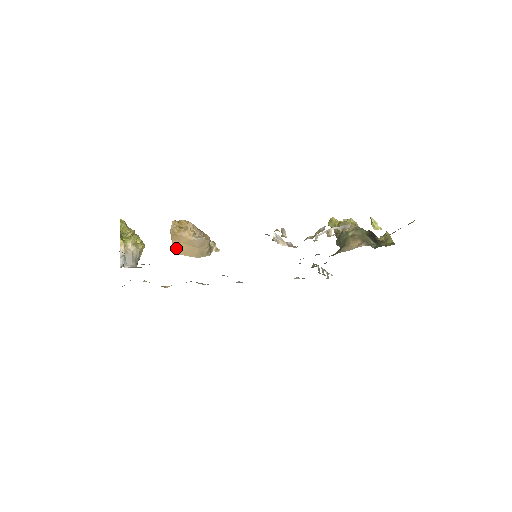
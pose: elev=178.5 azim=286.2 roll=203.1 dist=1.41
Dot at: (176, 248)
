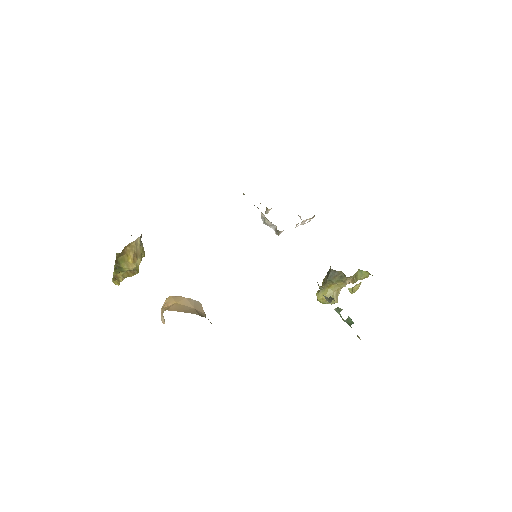
Dot at: (169, 308)
